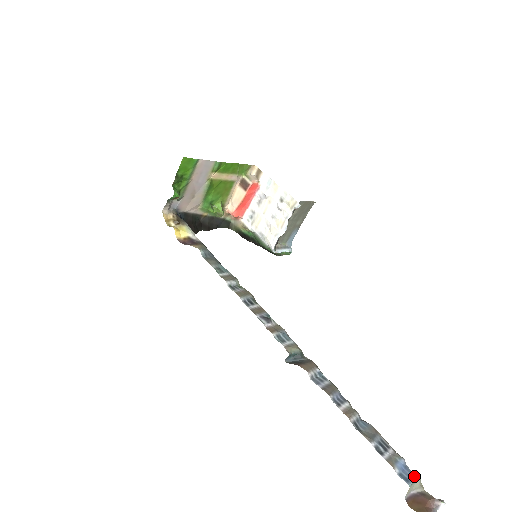
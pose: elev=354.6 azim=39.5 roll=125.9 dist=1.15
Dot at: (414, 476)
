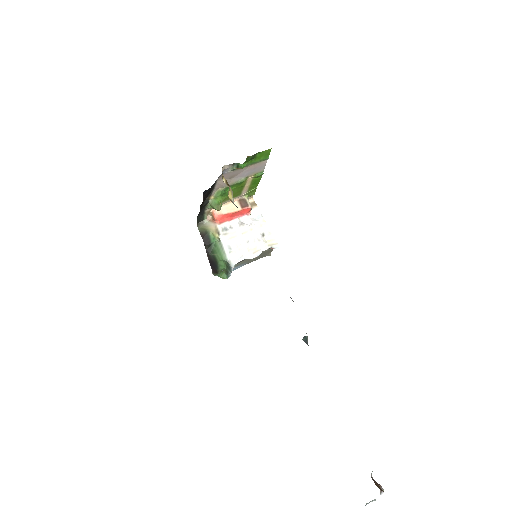
Dot at: occluded
